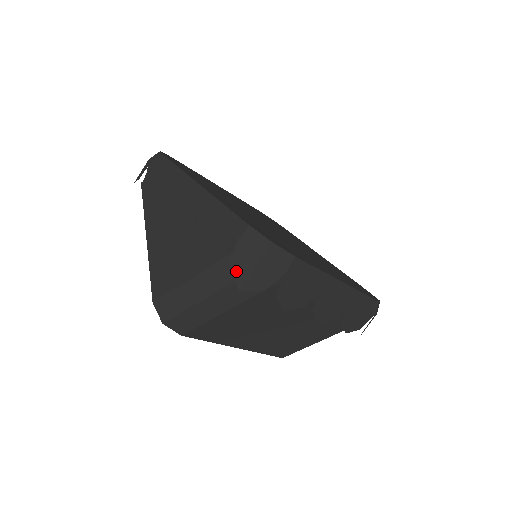
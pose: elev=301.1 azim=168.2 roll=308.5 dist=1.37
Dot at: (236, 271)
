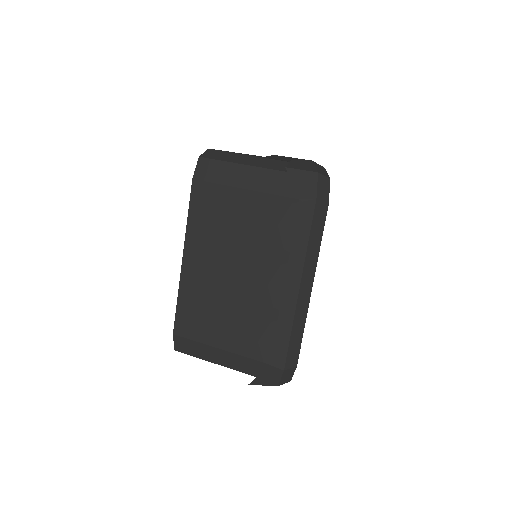
Dot at: (294, 163)
